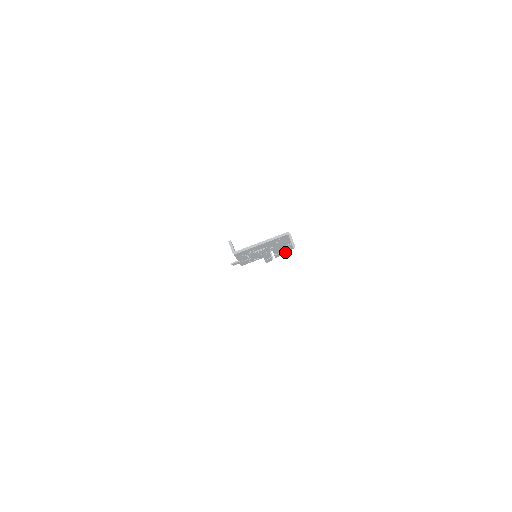
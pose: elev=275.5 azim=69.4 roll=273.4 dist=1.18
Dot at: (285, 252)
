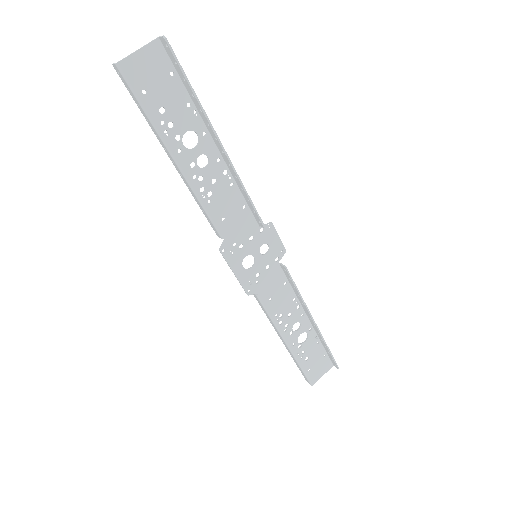
Dot at: (202, 110)
